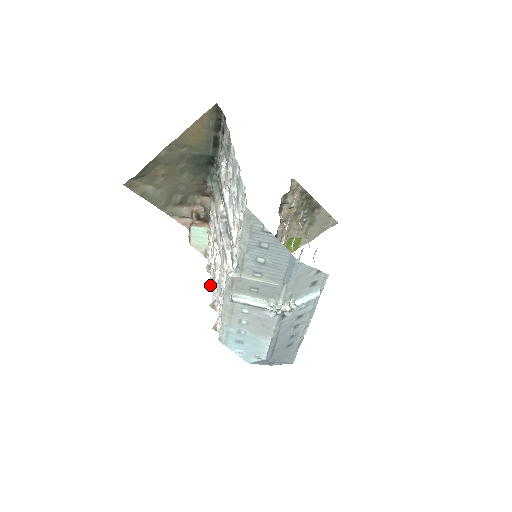
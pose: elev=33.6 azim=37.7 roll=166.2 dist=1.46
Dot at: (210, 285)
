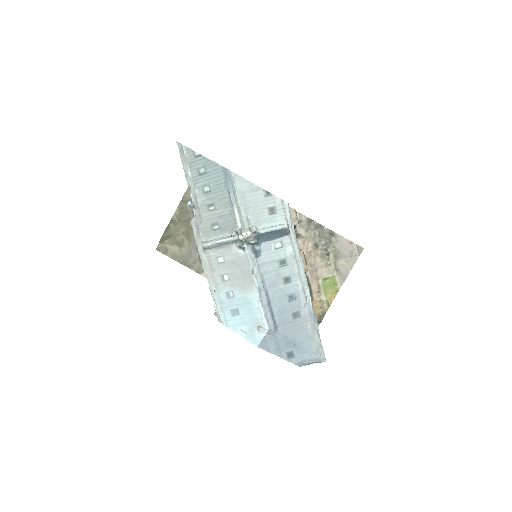
Dot at: occluded
